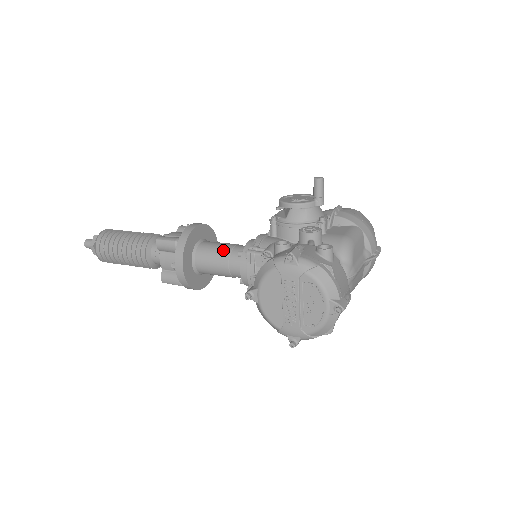
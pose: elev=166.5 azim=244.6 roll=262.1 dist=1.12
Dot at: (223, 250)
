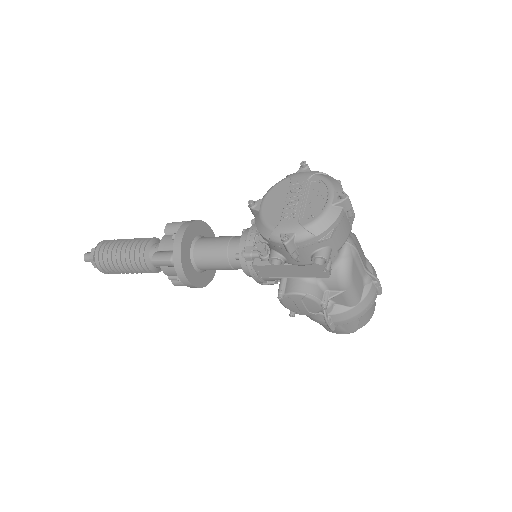
Dot at: (228, 236)
